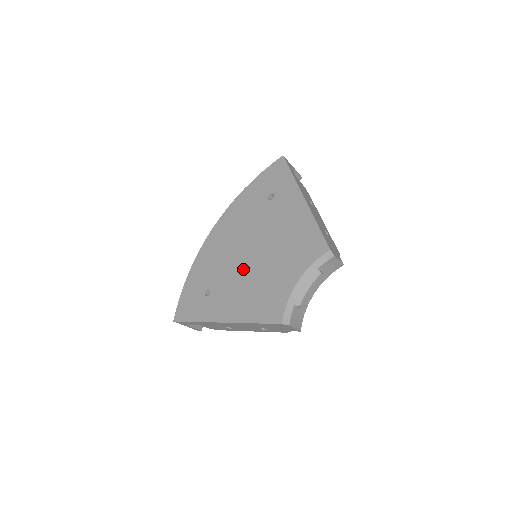
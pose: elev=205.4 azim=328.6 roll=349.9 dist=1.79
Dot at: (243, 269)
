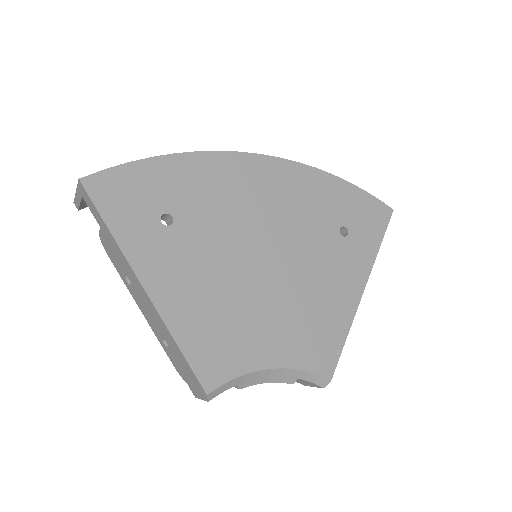
Dot at: (238, 261)
